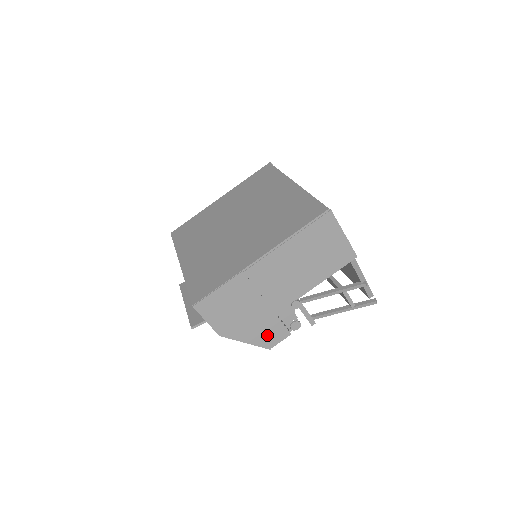
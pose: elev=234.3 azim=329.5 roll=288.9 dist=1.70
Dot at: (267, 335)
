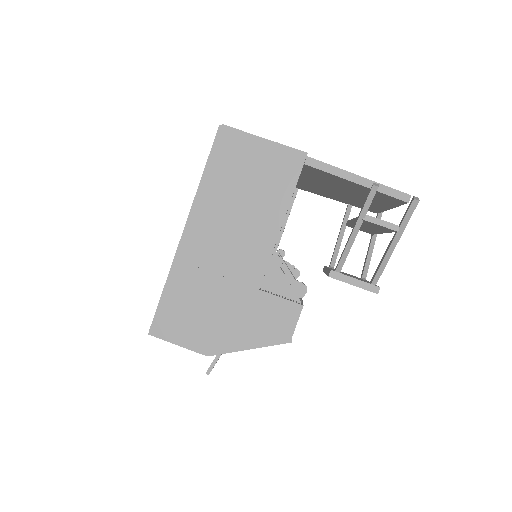
Dot at: (270, 324)
